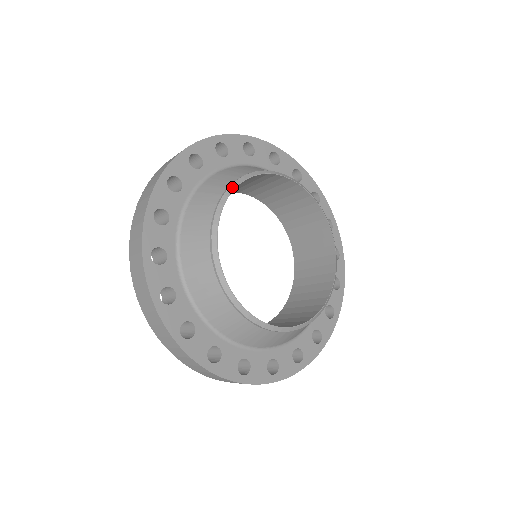
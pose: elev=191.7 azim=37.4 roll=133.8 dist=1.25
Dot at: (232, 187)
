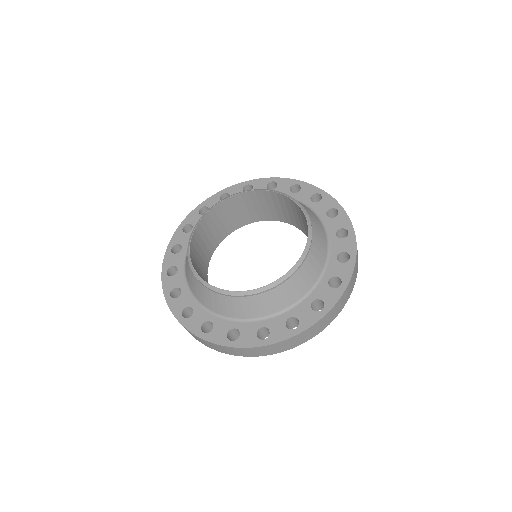
Dot at: (221, 201)
